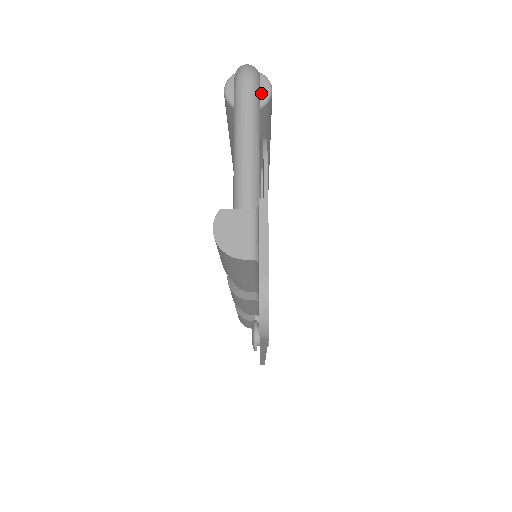
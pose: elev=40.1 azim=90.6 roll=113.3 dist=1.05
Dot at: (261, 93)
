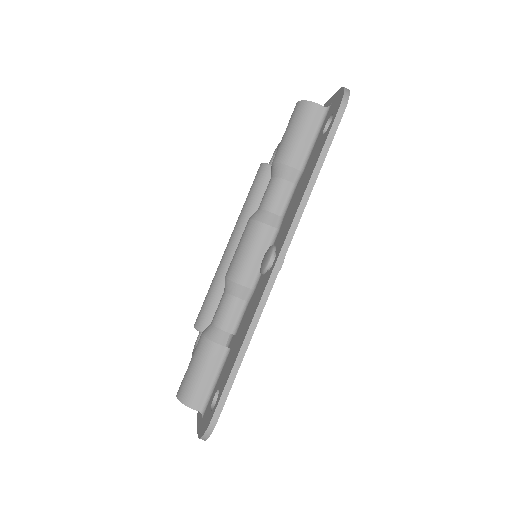
Dot at: occluded
